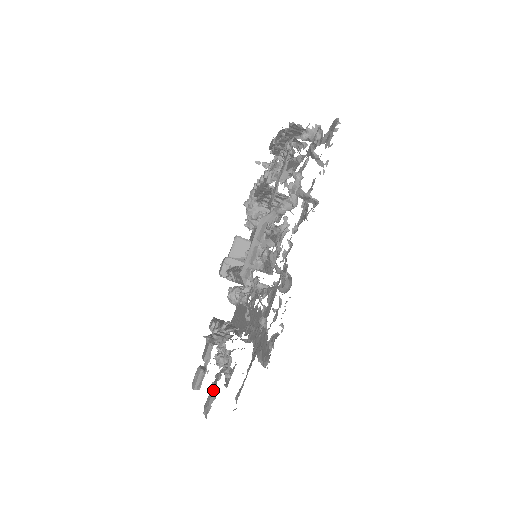
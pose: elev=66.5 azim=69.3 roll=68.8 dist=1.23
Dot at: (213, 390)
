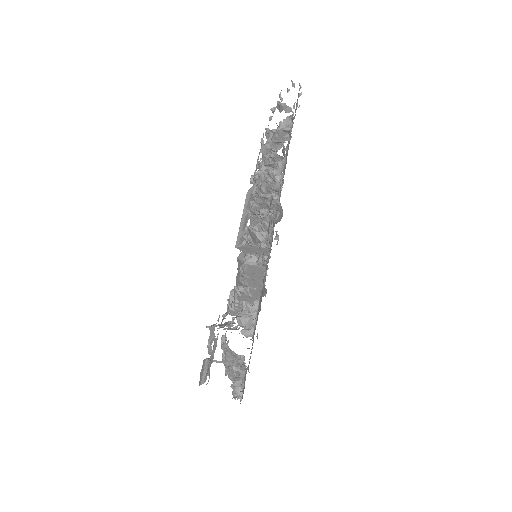
Dot at: (214, 339)
